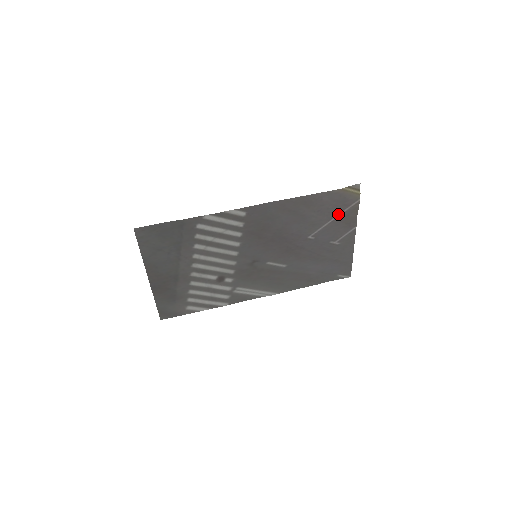
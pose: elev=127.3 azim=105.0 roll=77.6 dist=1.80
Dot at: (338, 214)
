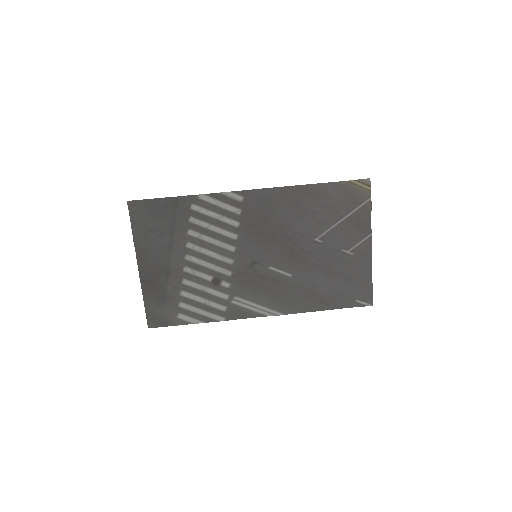
Dot at: (348, 214)
